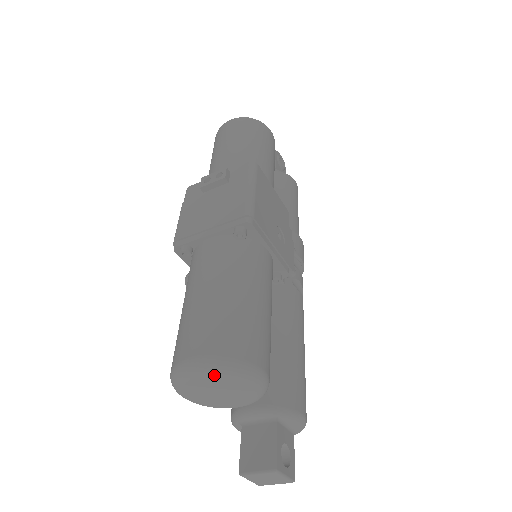
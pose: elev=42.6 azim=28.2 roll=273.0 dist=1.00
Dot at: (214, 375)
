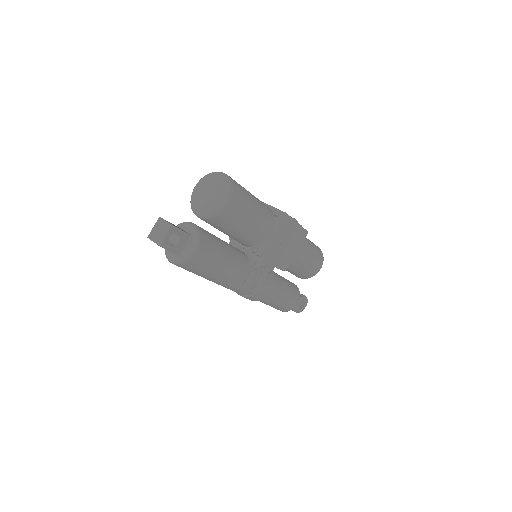
Dot at: (222, 180)
